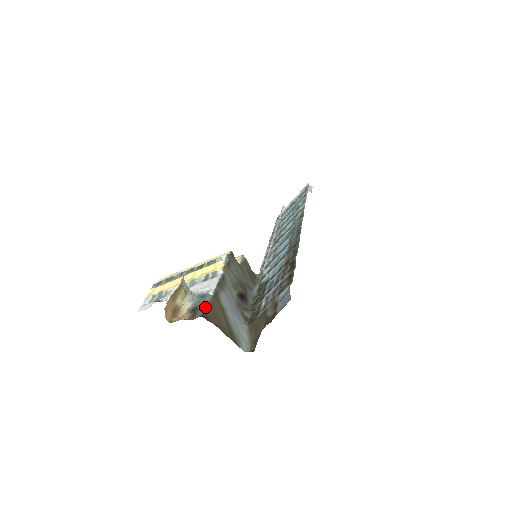
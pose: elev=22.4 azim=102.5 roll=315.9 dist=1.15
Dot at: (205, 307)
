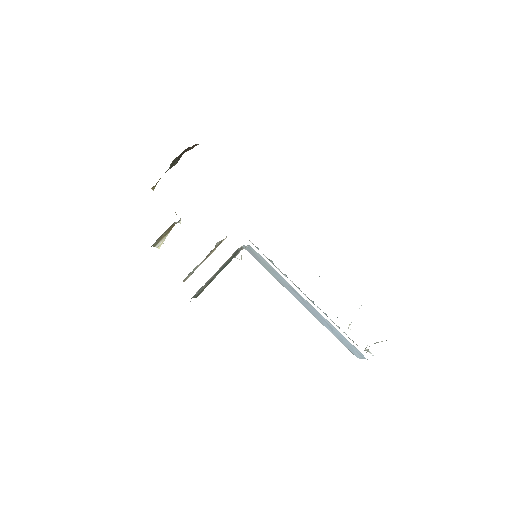
Dot at: occluded
